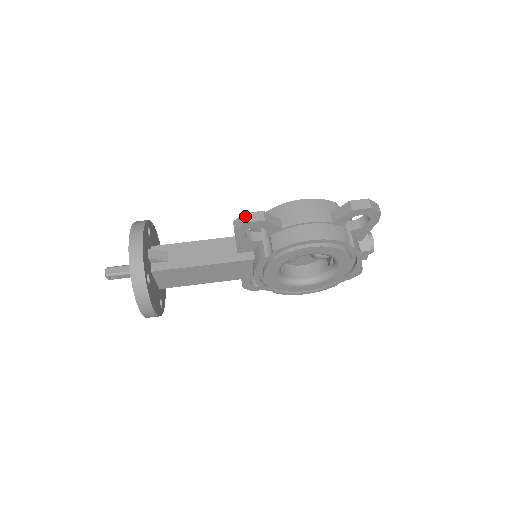
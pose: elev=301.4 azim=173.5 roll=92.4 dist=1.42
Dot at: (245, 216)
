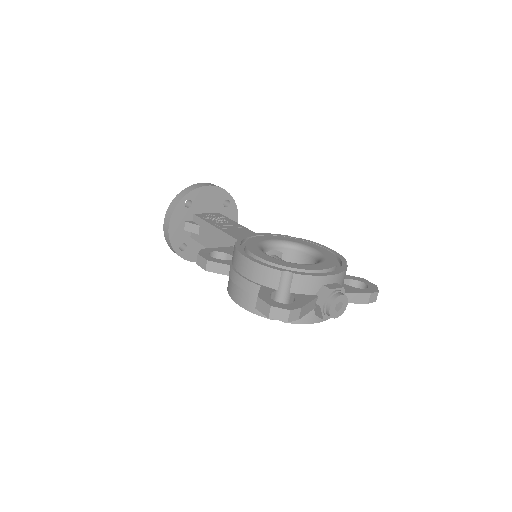
Dot at: (197, 257)
